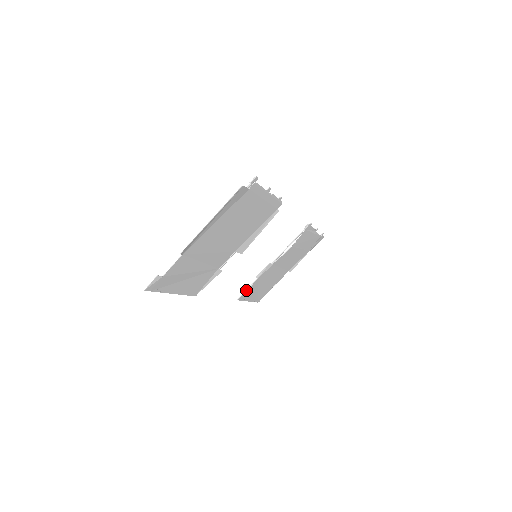
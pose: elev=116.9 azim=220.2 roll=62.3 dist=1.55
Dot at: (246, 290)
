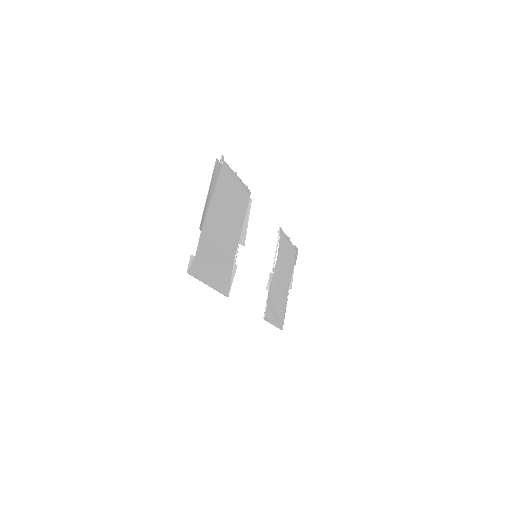
Dot at: (265, 307)
